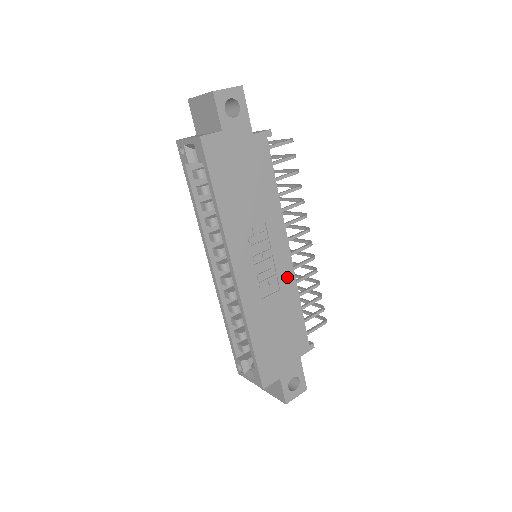
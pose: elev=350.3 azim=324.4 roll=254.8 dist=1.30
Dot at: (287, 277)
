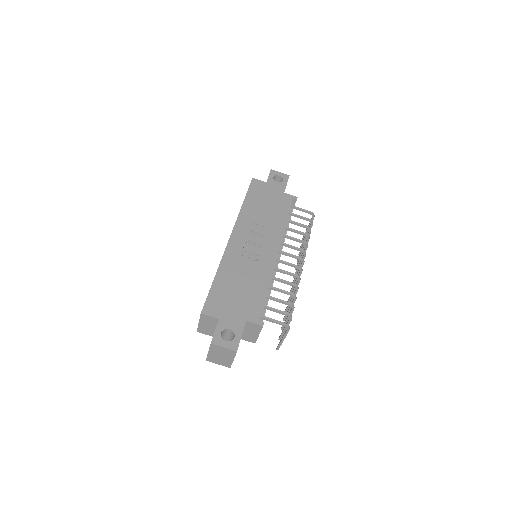
Dot at: (267, 264)
